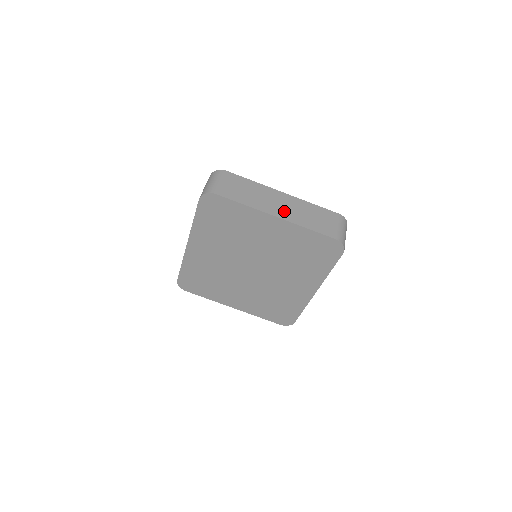
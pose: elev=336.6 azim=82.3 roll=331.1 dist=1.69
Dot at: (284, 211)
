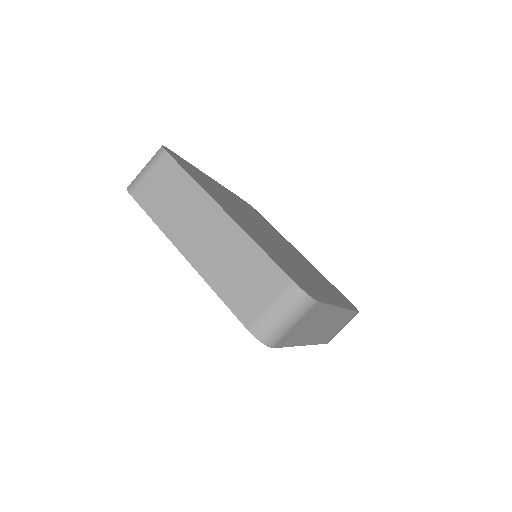
Dot at: (201, 249)
